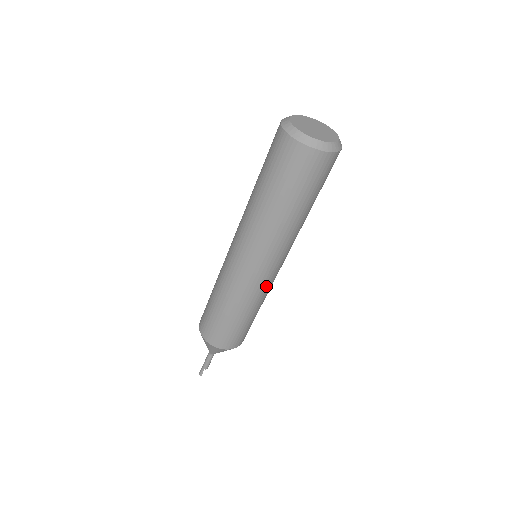
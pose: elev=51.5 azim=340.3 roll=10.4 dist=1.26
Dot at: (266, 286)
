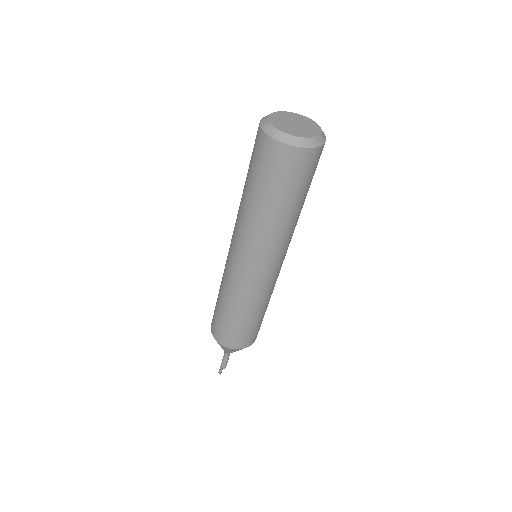
Dot at: (266, 286)
